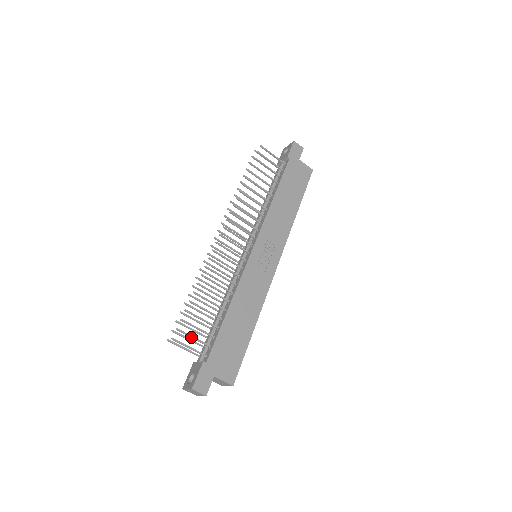
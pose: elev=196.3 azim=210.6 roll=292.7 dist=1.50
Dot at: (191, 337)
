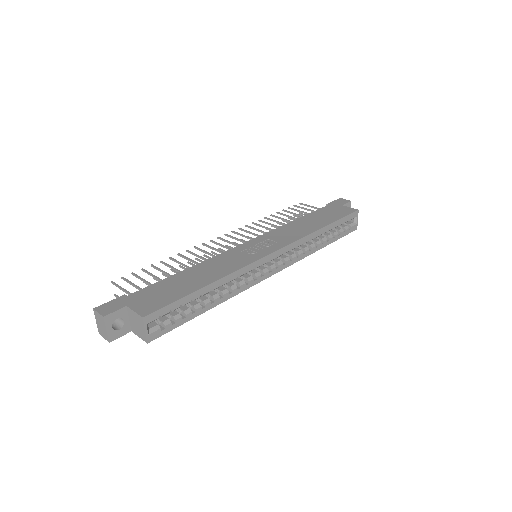
Dot at: (131, 283)
